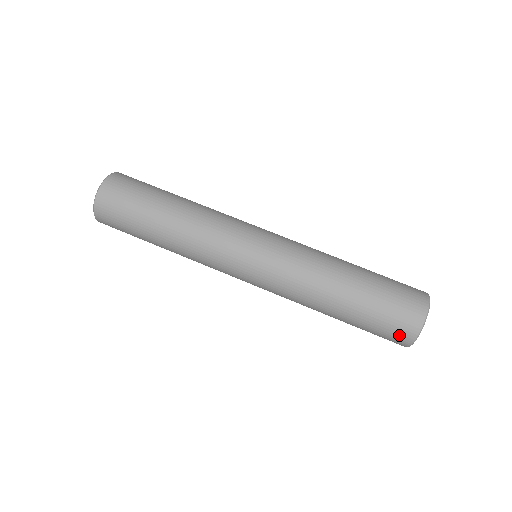
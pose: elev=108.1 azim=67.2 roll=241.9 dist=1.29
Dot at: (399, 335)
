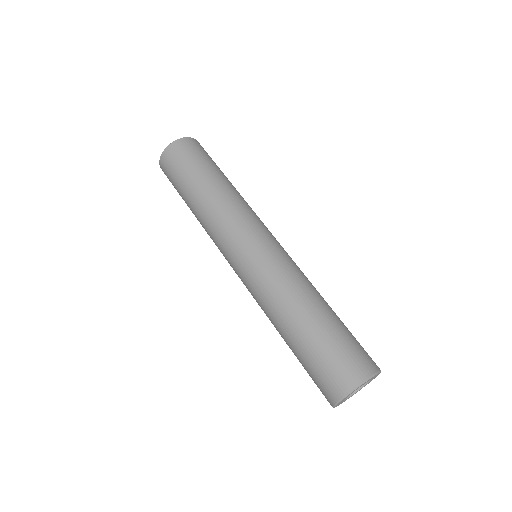
Dot at: (324, 392)
